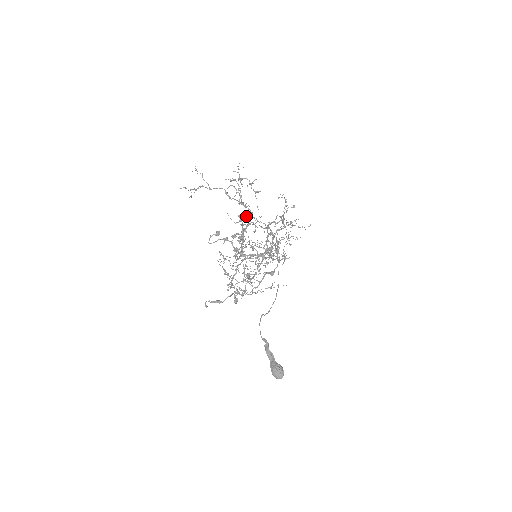
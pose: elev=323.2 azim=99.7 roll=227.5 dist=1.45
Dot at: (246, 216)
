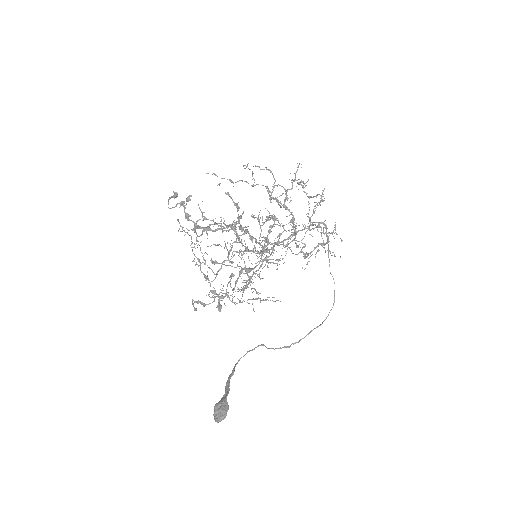
Dot at: occluded
